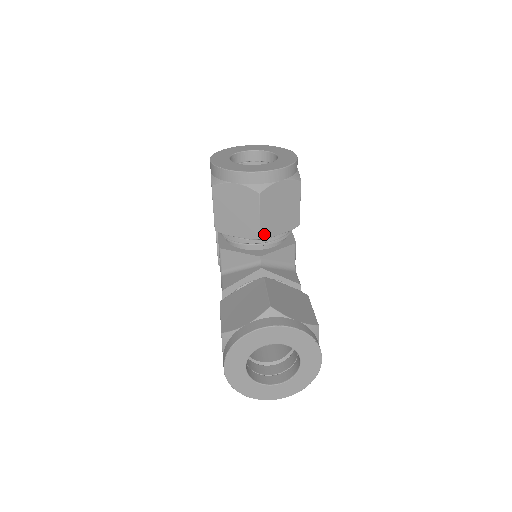
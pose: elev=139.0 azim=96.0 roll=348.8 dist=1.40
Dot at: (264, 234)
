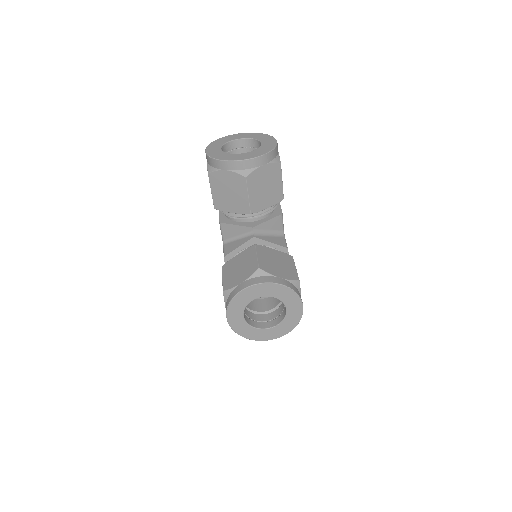
Dot at: occluded
